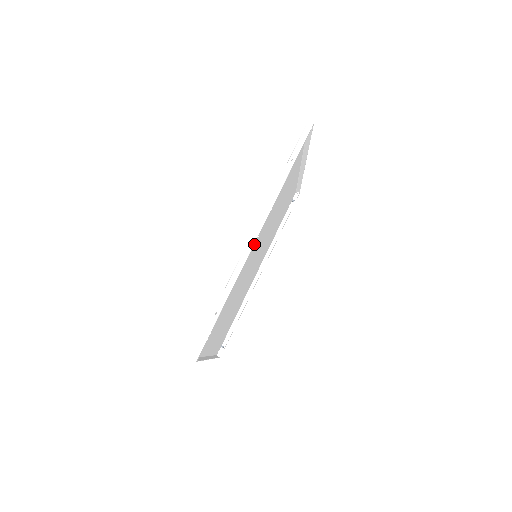
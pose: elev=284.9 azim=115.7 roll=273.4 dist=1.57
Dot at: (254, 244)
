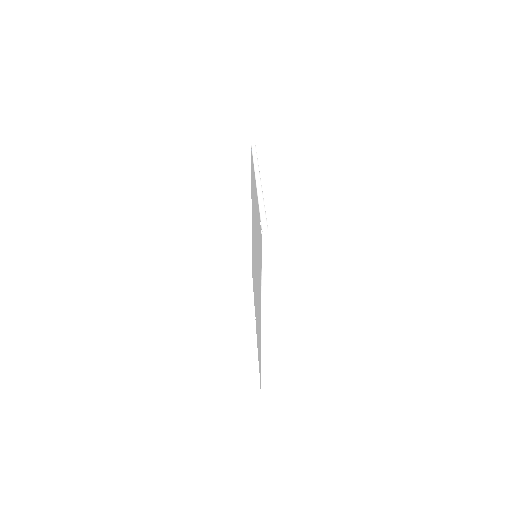
Dot at: occluded
